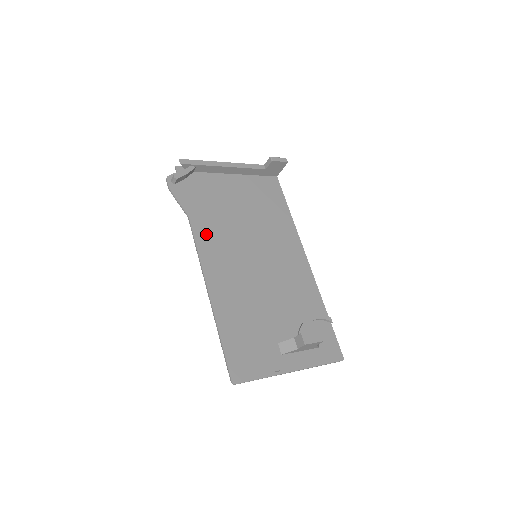
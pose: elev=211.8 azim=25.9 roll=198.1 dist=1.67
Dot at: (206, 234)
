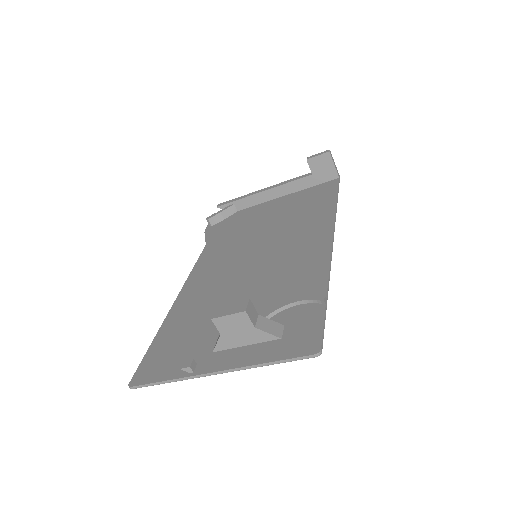
Dot at: (212, 253)
